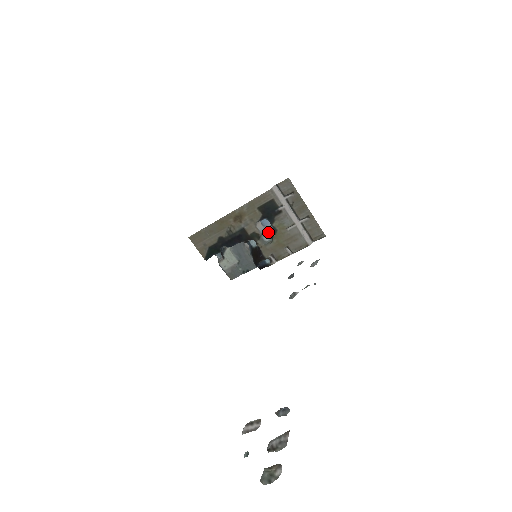
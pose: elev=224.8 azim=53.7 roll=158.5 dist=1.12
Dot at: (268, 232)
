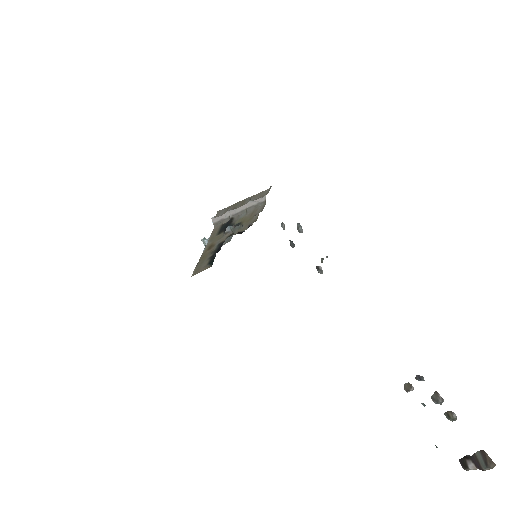
Dot at: occluded
